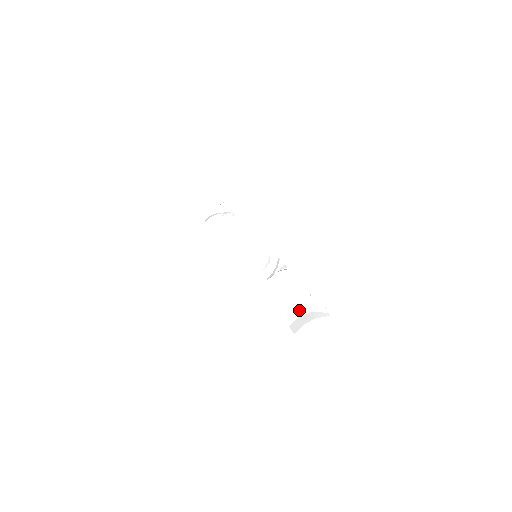
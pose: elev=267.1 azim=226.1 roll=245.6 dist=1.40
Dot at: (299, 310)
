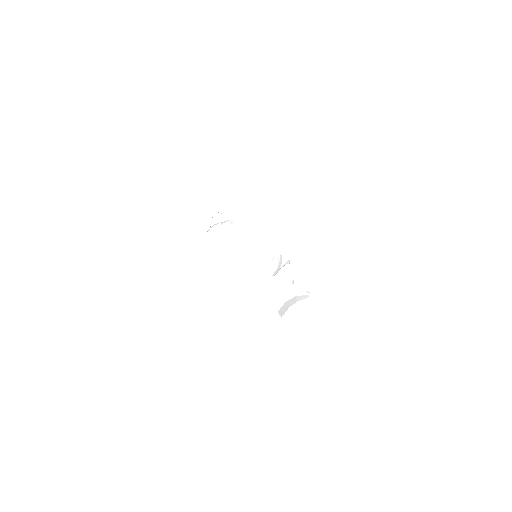
Dot at: (283, 296)
